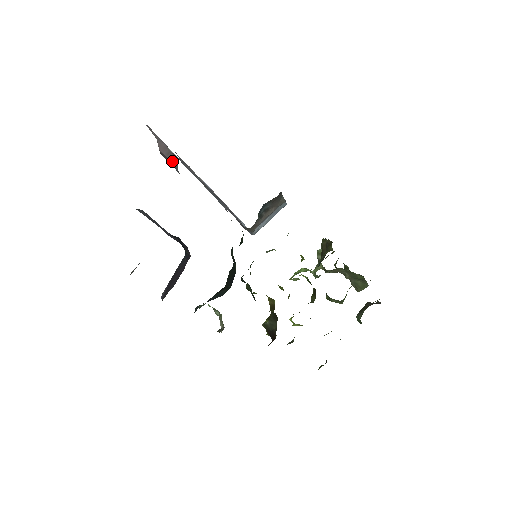
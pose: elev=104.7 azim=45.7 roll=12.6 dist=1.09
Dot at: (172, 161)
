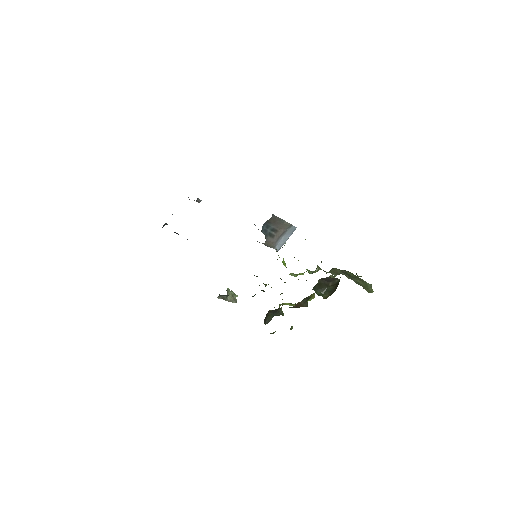
Dot at: occluded
